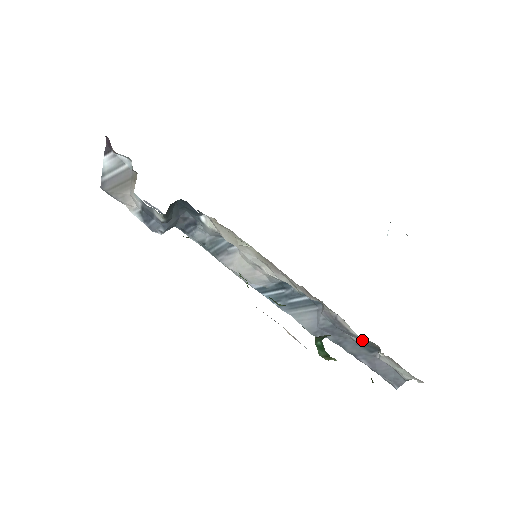
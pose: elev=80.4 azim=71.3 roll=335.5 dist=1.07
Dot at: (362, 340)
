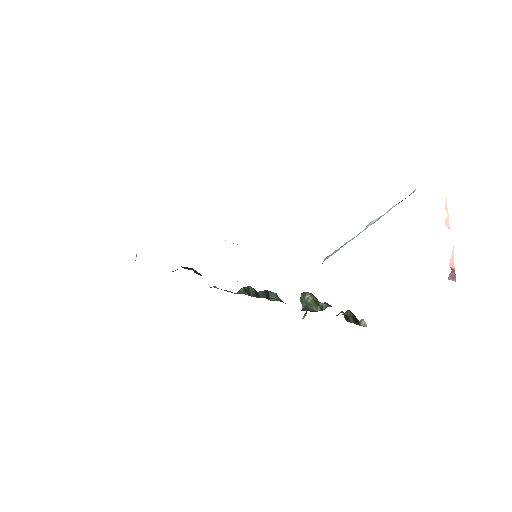
Dot at: occluded
